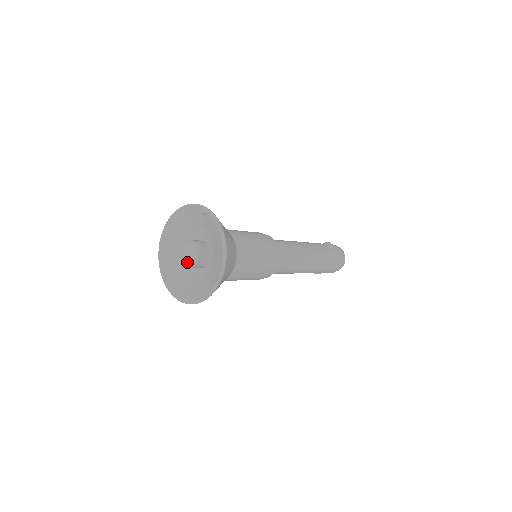
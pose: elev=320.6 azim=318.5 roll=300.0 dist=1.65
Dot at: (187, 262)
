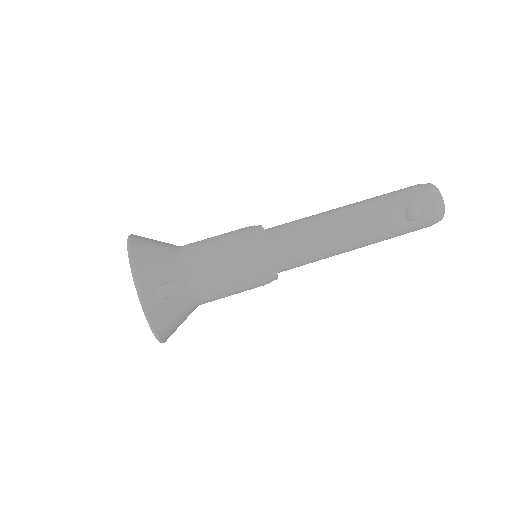
Dot at: occluded
